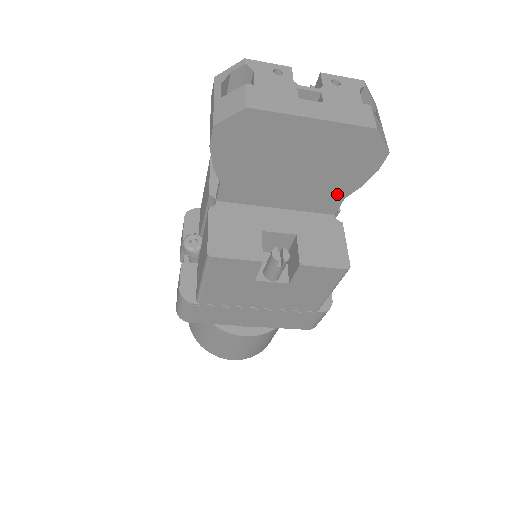
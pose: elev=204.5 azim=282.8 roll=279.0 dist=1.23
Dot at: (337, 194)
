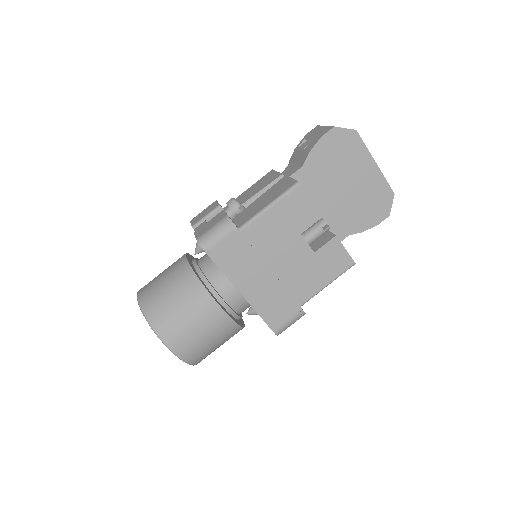
Dot at: (348, 228)
